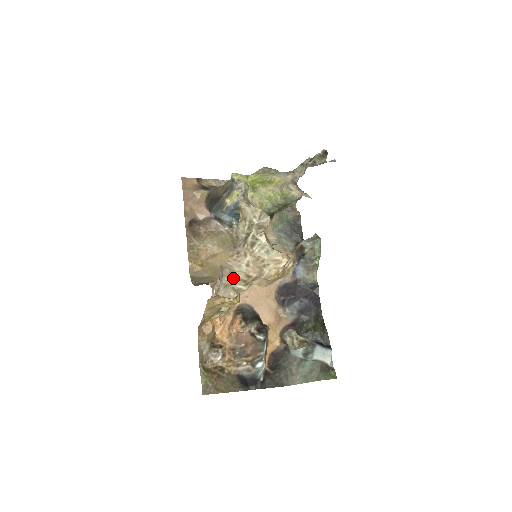
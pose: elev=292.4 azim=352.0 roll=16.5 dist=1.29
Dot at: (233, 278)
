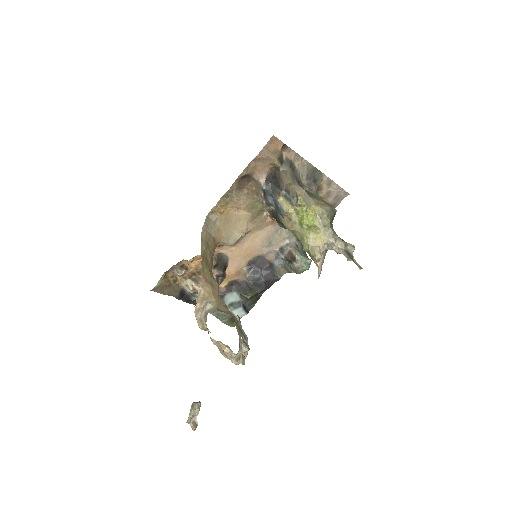
Dot at: (207, 328)
